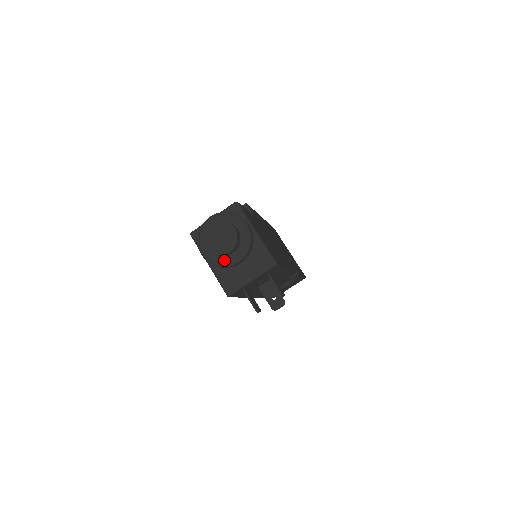
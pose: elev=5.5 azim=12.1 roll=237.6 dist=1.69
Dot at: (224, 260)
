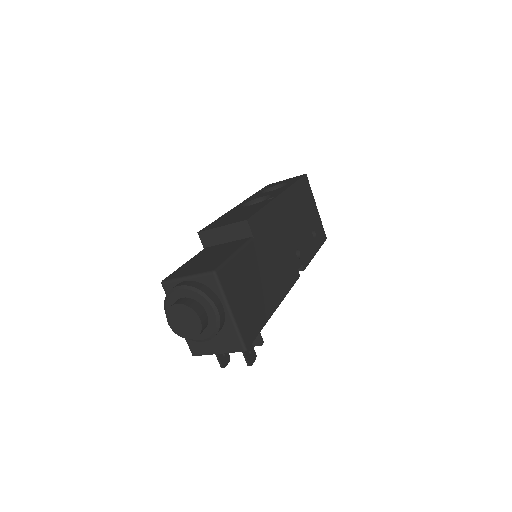
Dot at: occluded
